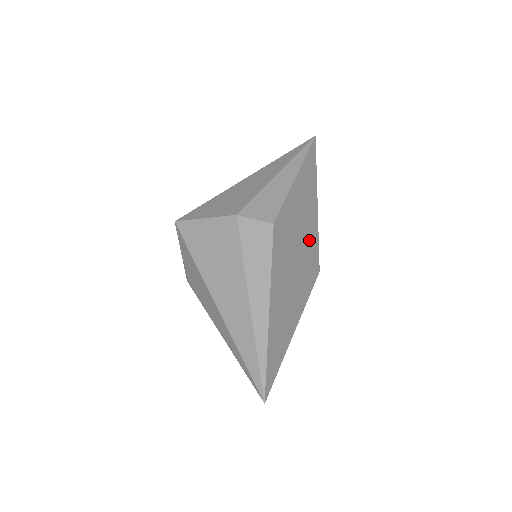
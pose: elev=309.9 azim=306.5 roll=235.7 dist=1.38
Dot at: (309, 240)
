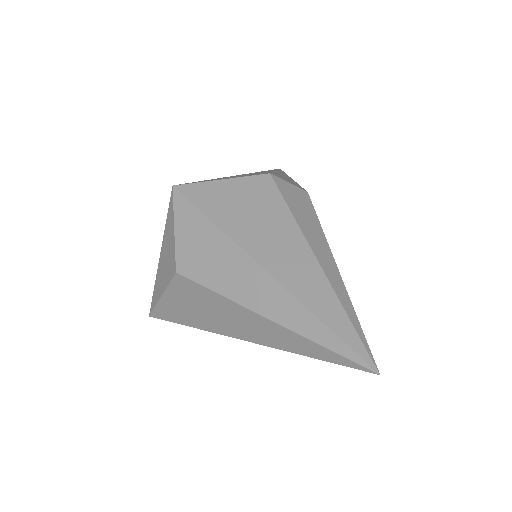
Dot at: occluded
